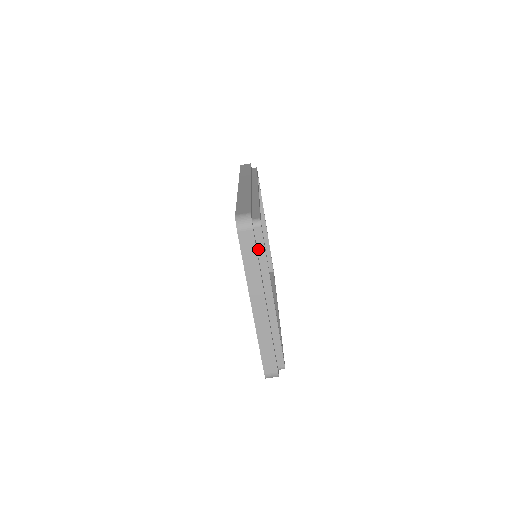
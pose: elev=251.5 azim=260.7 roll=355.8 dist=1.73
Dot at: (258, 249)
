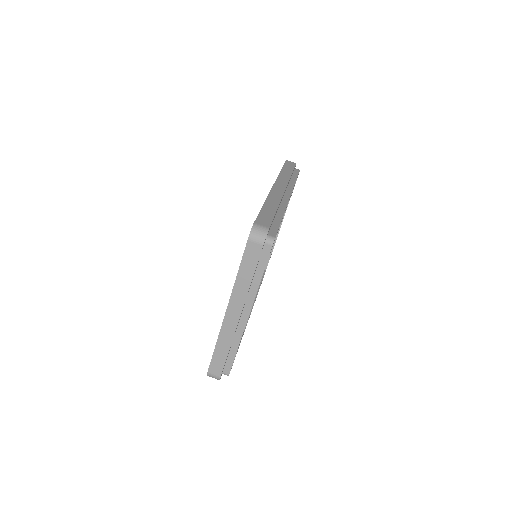
Dot at: (259, 264)
